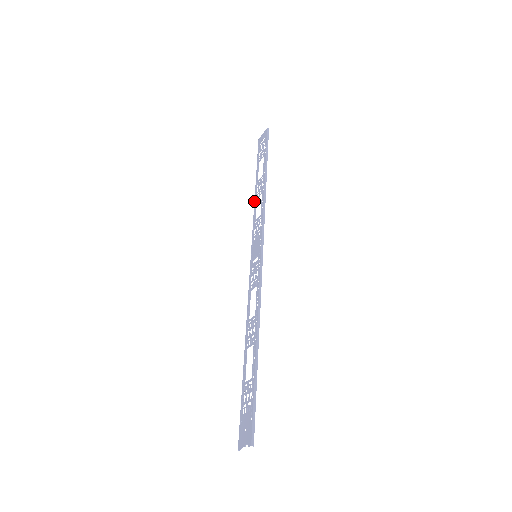
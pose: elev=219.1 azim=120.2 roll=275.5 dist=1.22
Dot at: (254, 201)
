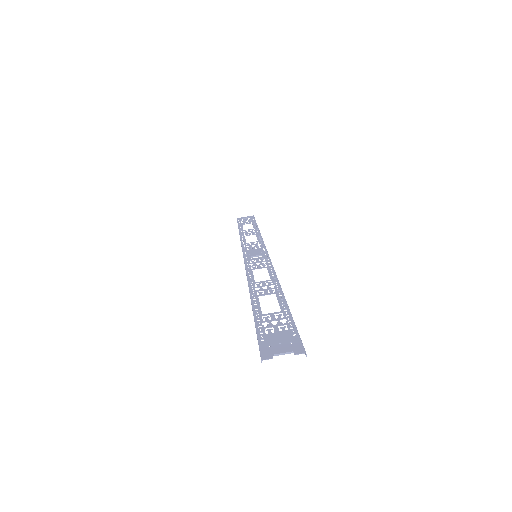
Dot at: (240, 236)
